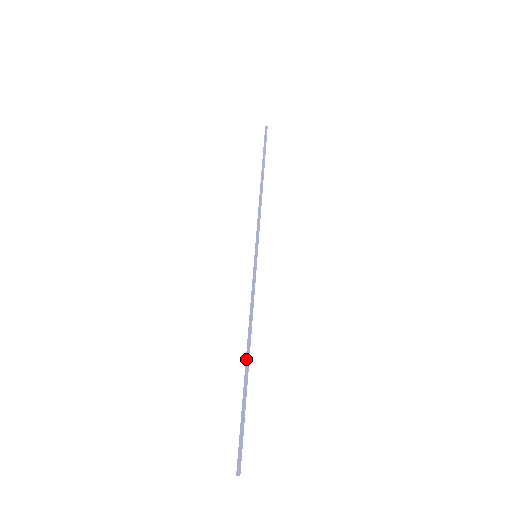
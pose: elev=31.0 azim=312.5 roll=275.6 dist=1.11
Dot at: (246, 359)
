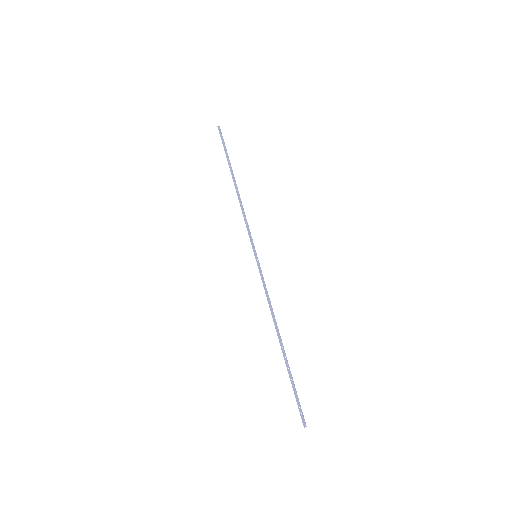
Dot at: (280, 343)
